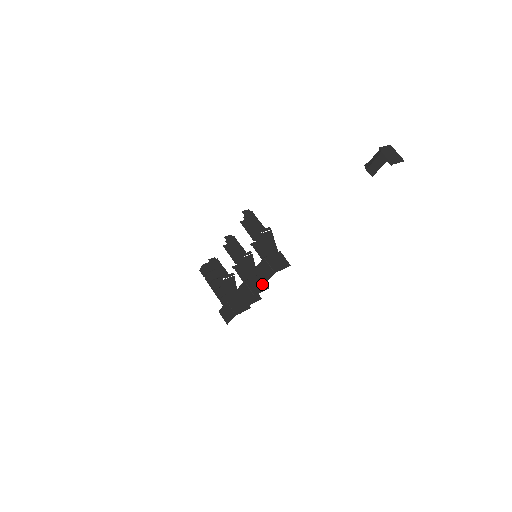
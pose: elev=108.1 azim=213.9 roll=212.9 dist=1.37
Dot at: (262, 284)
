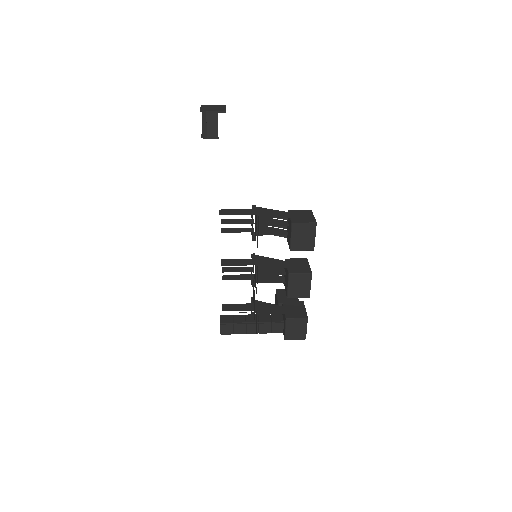
Dot at: (299, 262)
